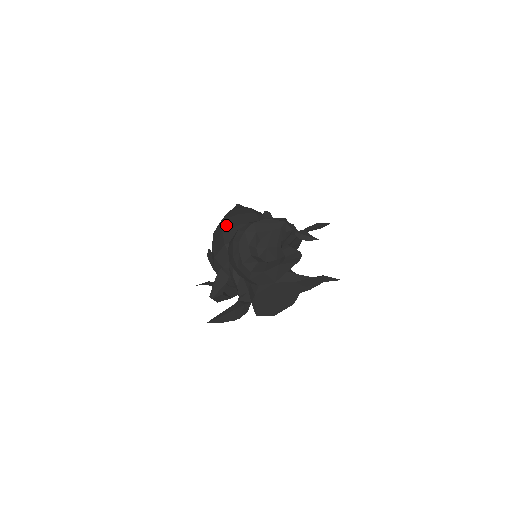
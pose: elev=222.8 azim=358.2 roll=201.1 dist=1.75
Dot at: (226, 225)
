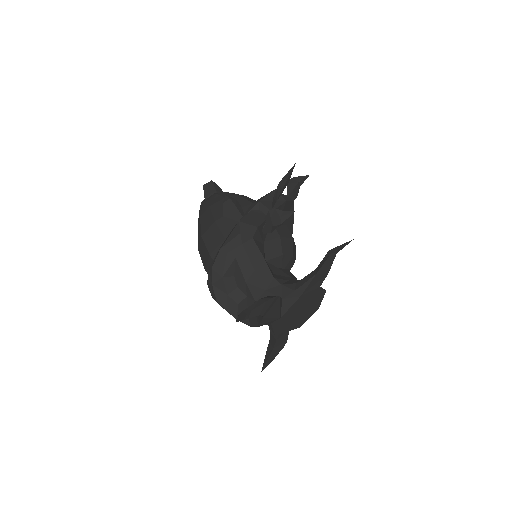
Dot at: (202, 258)
